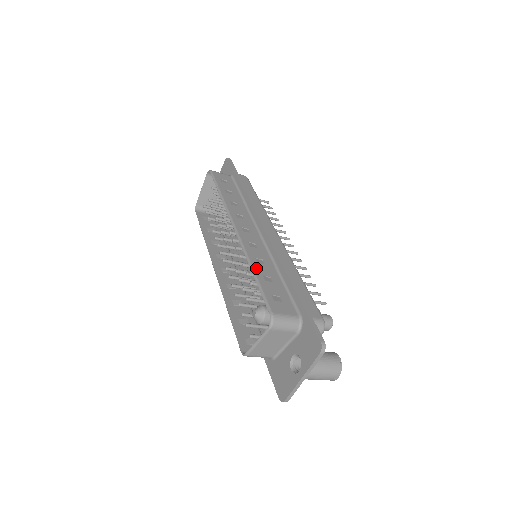
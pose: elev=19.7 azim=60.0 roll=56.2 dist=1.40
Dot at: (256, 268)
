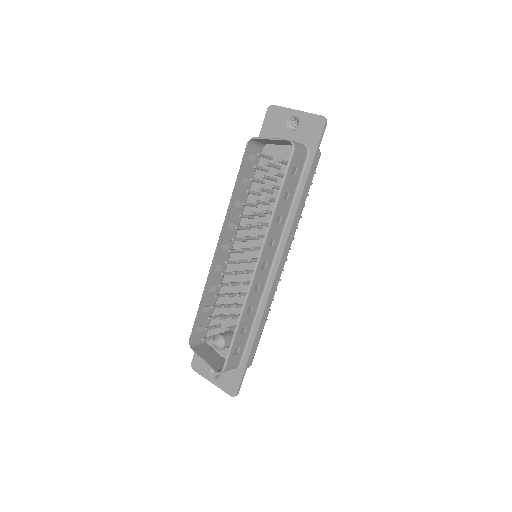
Dot at: (242, 321)
